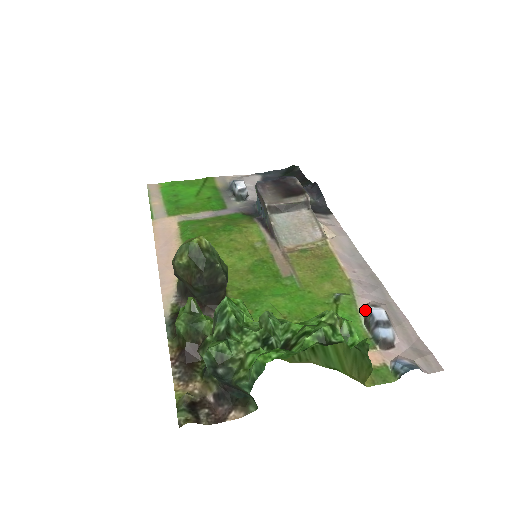
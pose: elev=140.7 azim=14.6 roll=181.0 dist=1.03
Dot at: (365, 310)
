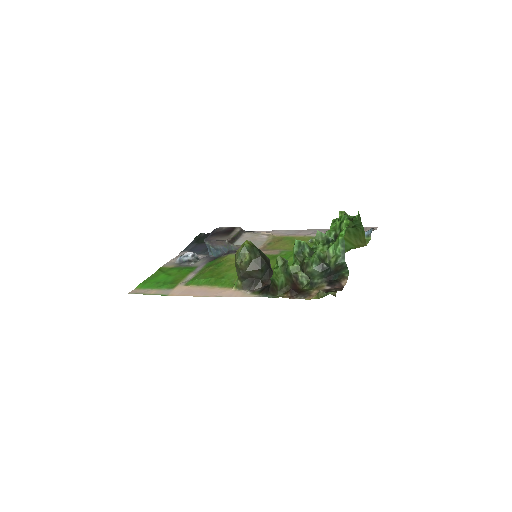
Dot at: occluded
